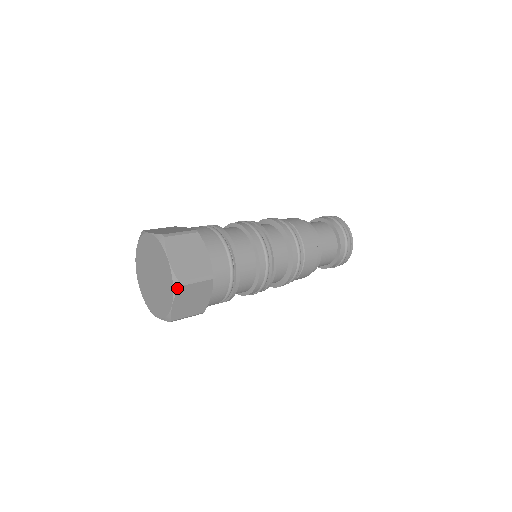
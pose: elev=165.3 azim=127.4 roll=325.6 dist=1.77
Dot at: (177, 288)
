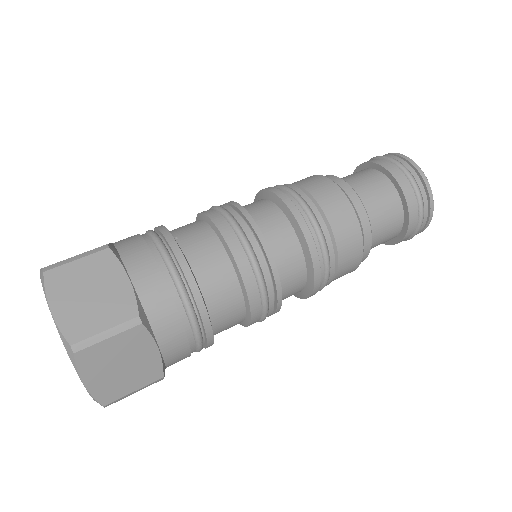
Dot at: occluded
